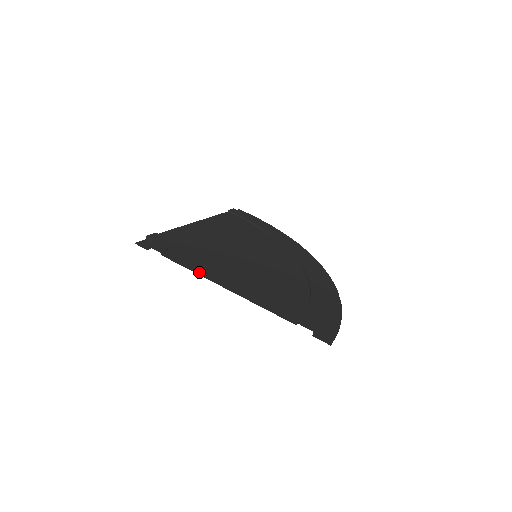
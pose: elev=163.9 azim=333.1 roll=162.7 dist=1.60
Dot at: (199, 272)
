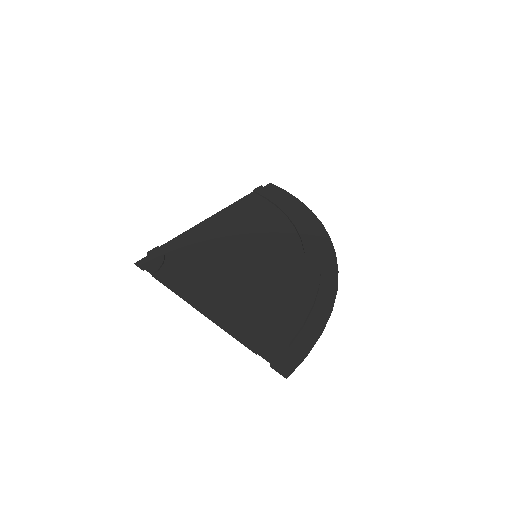
Dot at: (181, 293)
